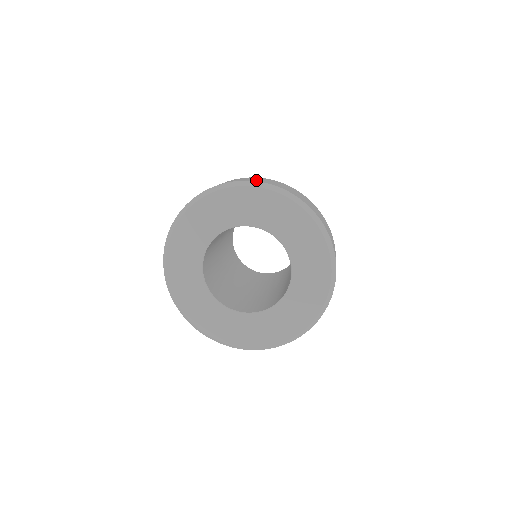
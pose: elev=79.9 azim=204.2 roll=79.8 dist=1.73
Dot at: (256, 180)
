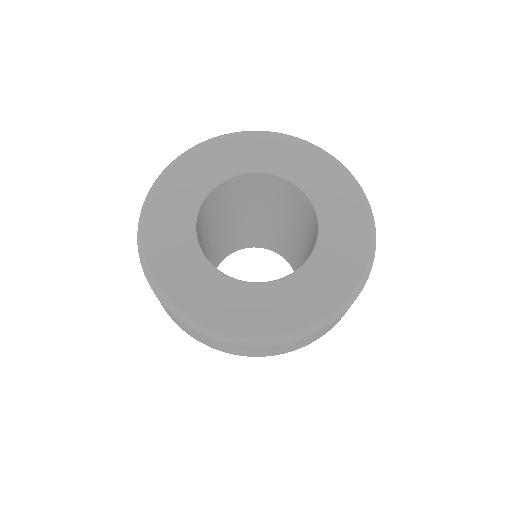
Dot at: occluded
